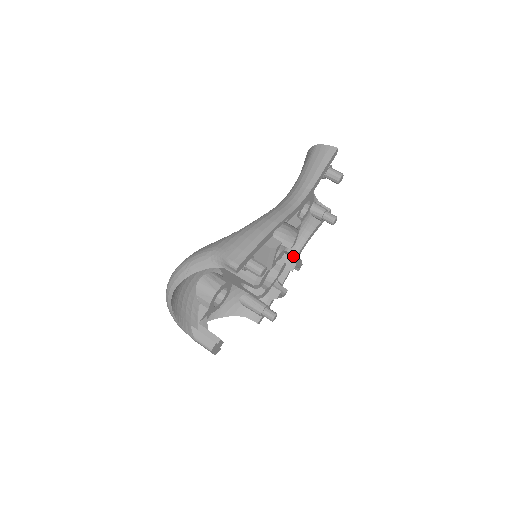
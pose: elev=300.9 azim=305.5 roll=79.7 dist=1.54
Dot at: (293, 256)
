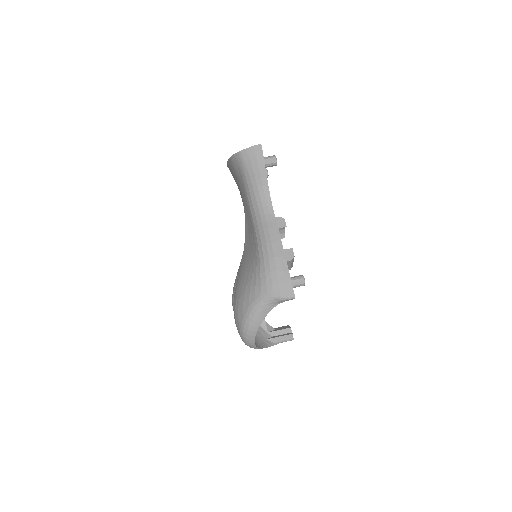
Dot at: occluded
